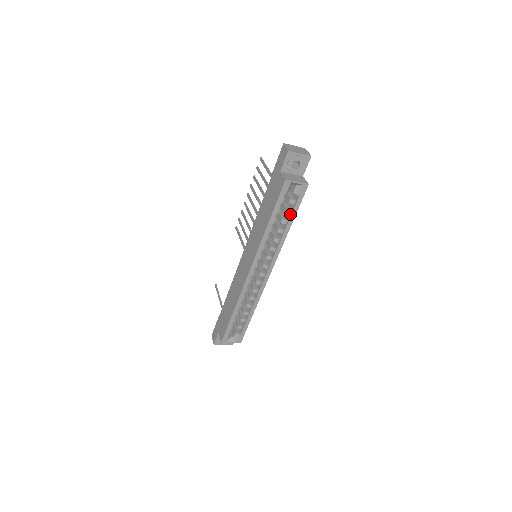
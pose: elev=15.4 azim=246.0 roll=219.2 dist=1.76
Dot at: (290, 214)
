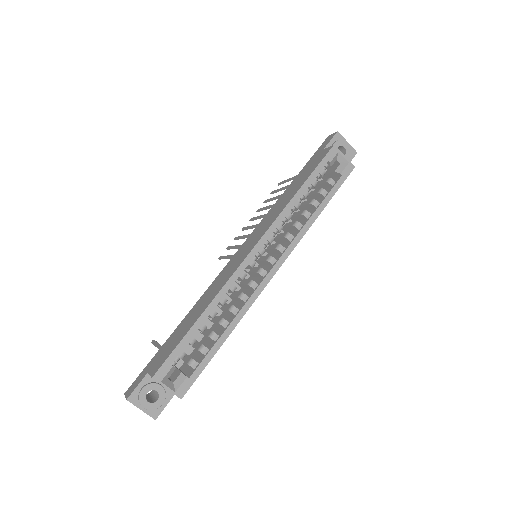
Dot at: (325, 196)
